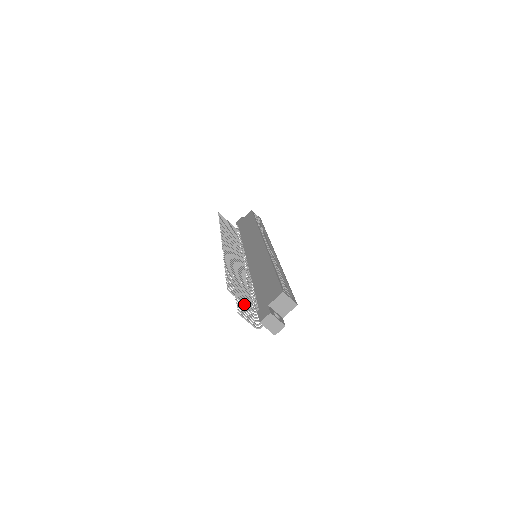
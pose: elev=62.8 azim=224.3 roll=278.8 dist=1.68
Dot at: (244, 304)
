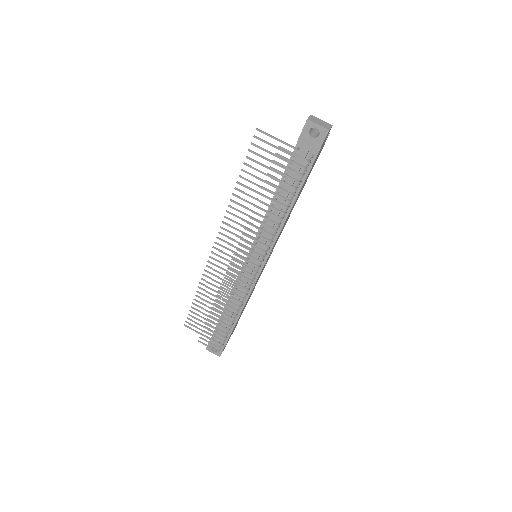
Dot at: (280, 141)
